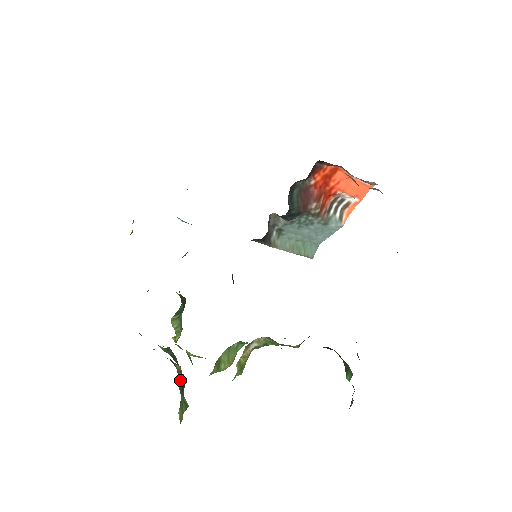
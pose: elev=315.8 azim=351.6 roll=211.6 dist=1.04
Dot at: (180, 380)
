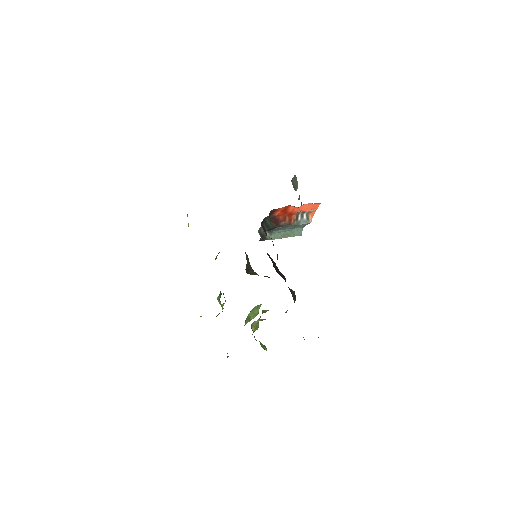
Dot at: occluded
